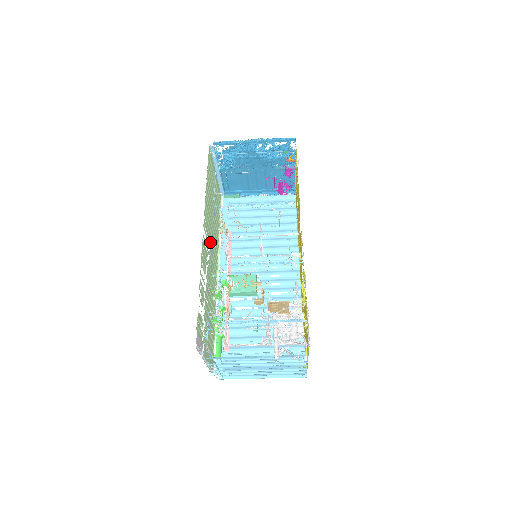
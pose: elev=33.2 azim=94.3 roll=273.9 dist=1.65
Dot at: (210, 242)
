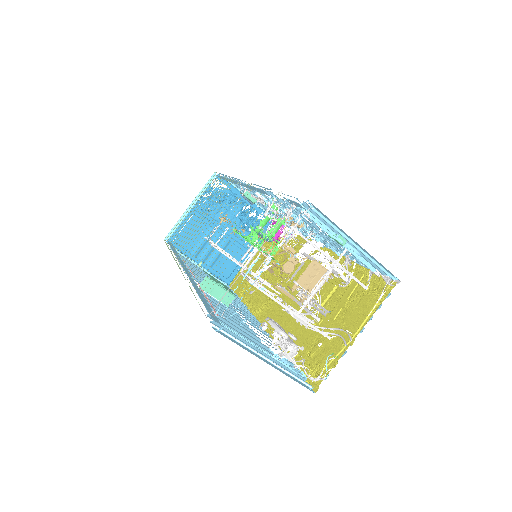
Dot at: occluded
